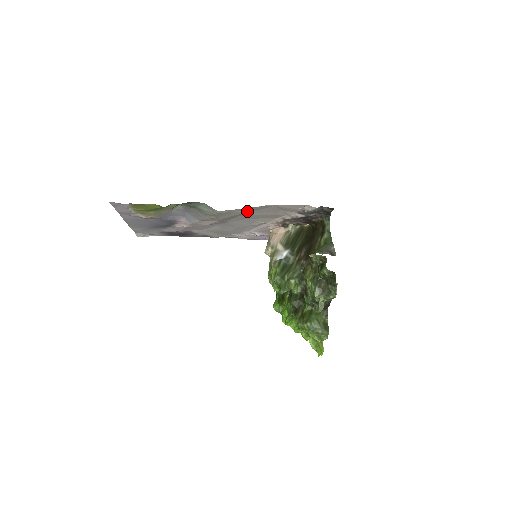
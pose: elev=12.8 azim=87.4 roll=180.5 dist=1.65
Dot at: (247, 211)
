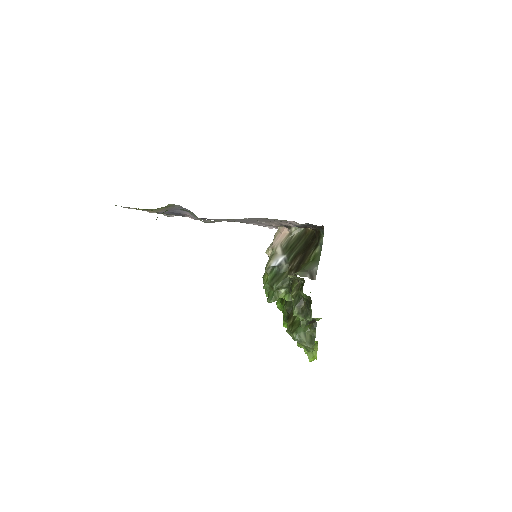
Dot at: occluded
